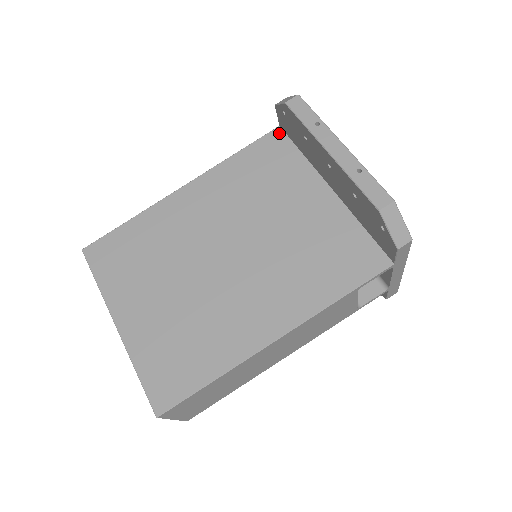
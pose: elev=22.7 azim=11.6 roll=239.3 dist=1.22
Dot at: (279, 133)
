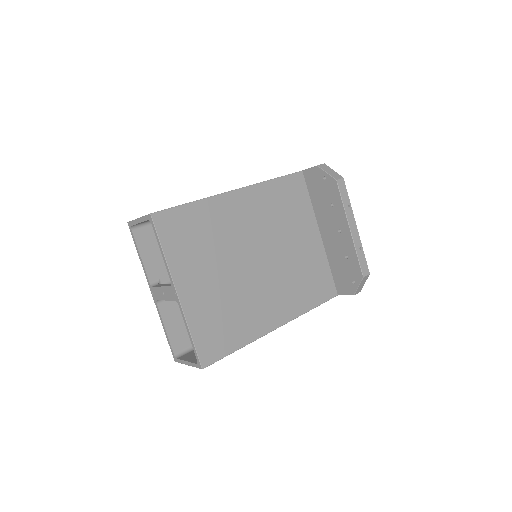
Dot at: (301, 177)
